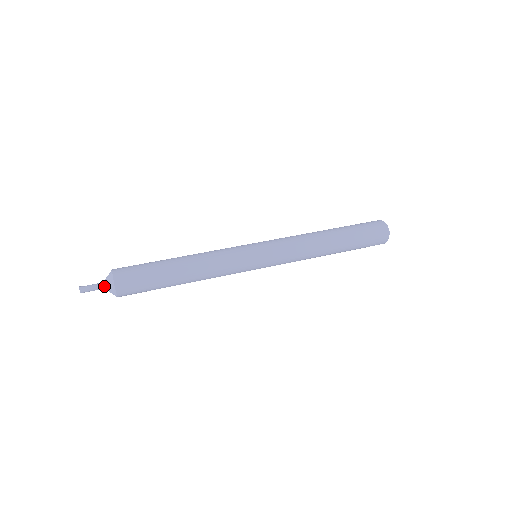
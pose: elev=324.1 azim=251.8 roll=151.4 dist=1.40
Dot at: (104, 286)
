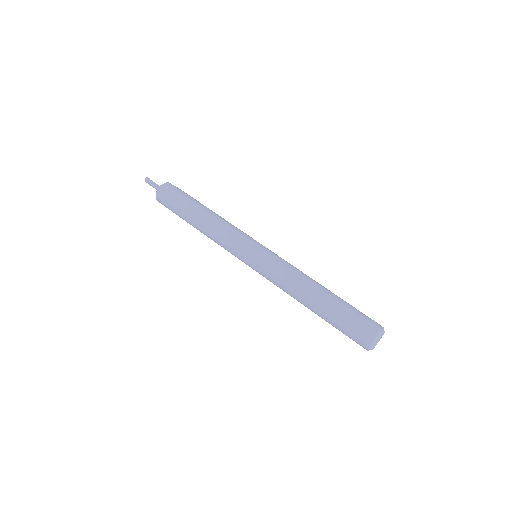
Dot at: occluded
